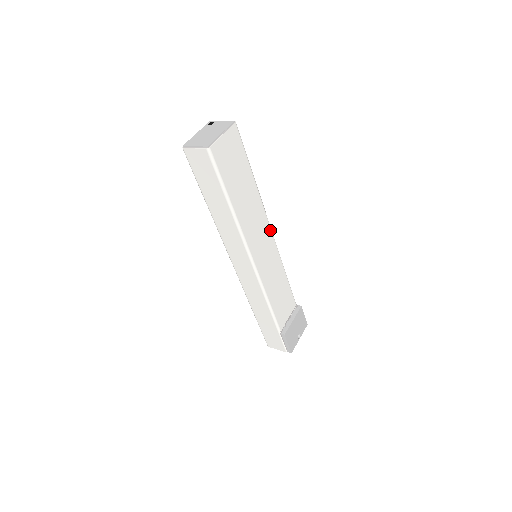
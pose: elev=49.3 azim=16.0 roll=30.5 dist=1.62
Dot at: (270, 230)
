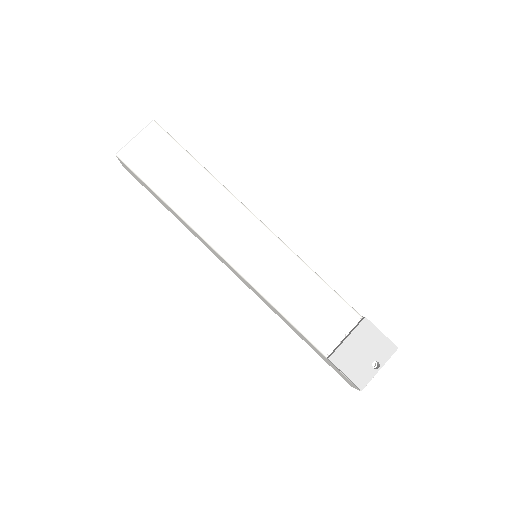
Dot at: (253, 219)
